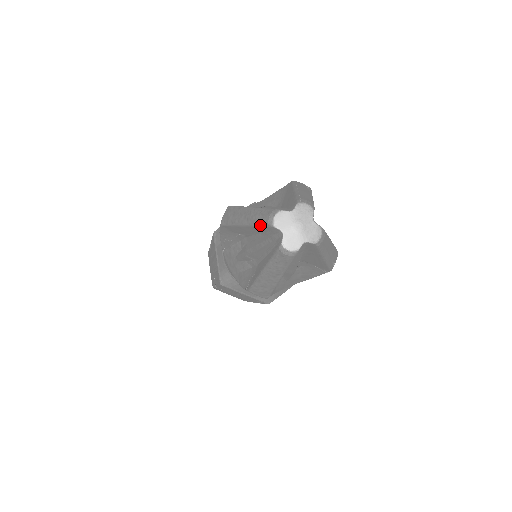
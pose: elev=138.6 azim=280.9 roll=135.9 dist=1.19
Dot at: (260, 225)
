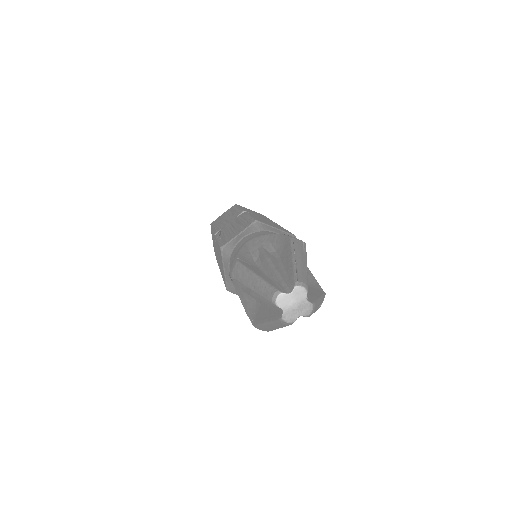
Dot at: occluded
